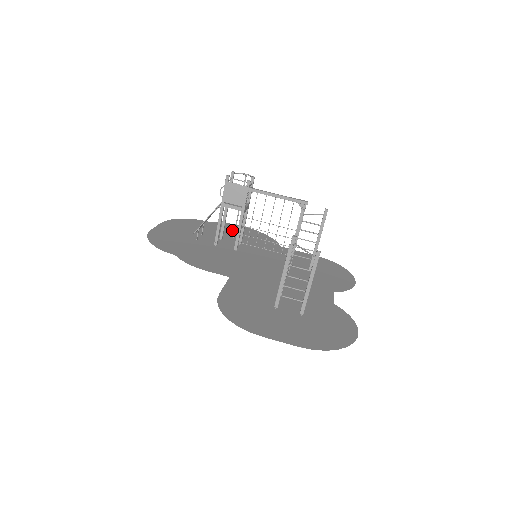
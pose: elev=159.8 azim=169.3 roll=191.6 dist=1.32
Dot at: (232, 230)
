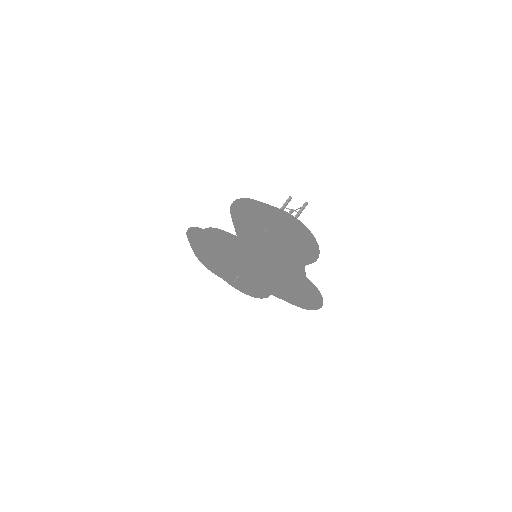
Dot at: (238, 283)
